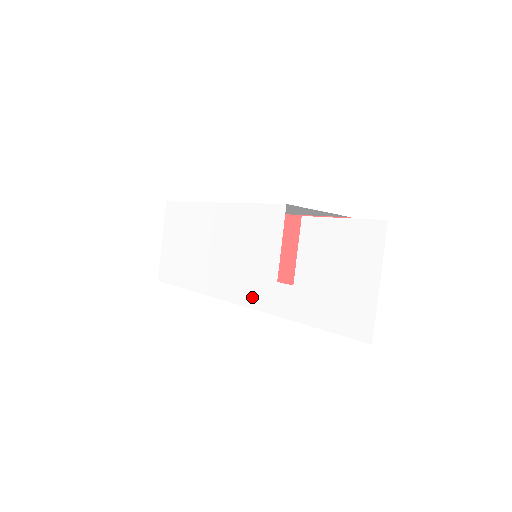
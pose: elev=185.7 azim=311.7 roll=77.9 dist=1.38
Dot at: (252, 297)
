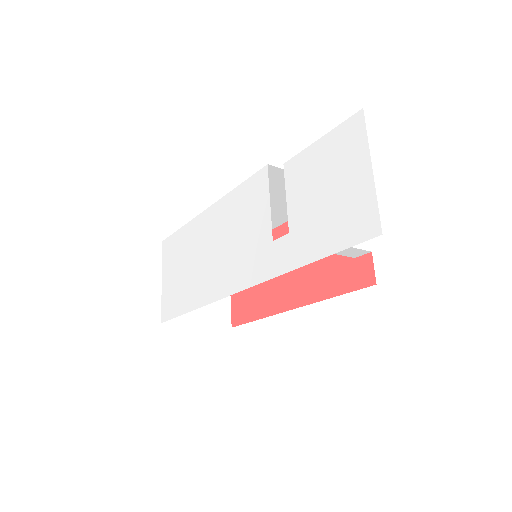
Dot at: (251, 274)
